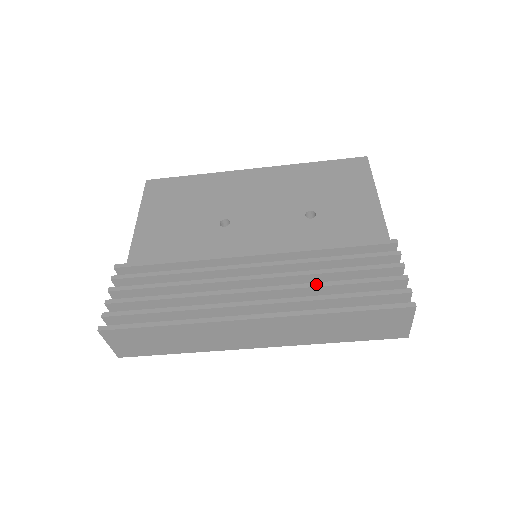
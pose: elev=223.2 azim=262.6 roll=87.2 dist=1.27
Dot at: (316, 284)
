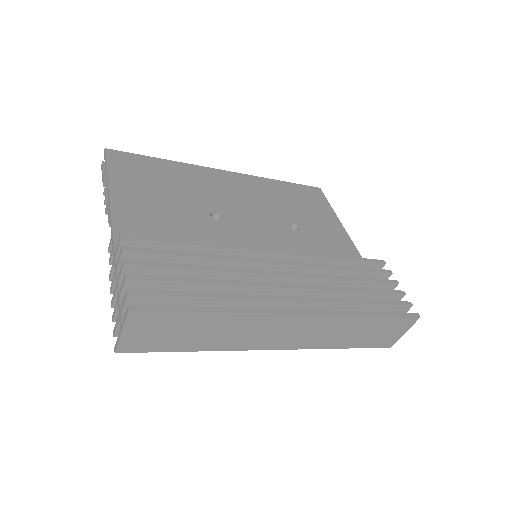
Dot at: (342, 288)
